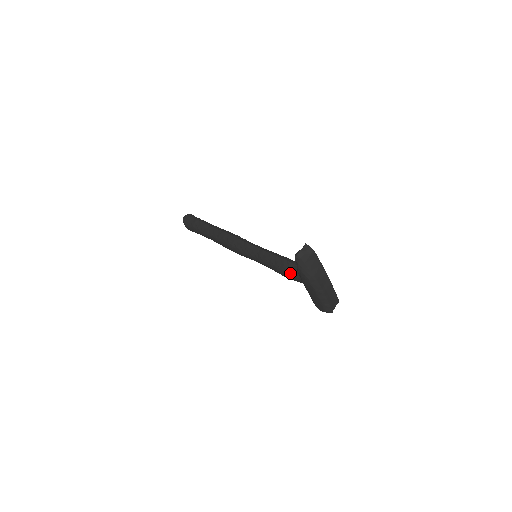
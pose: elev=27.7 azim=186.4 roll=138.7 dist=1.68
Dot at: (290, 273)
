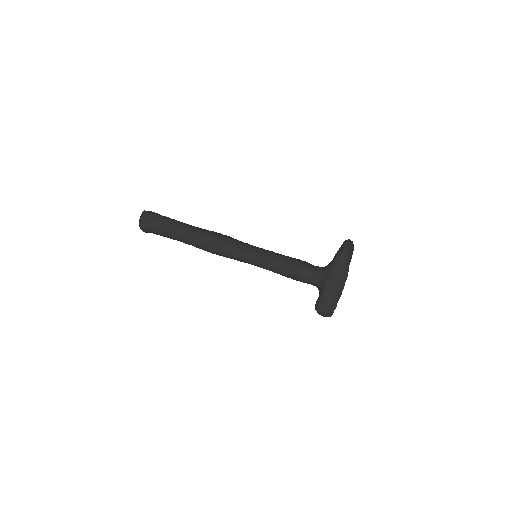
Dot at: (309, 268)
